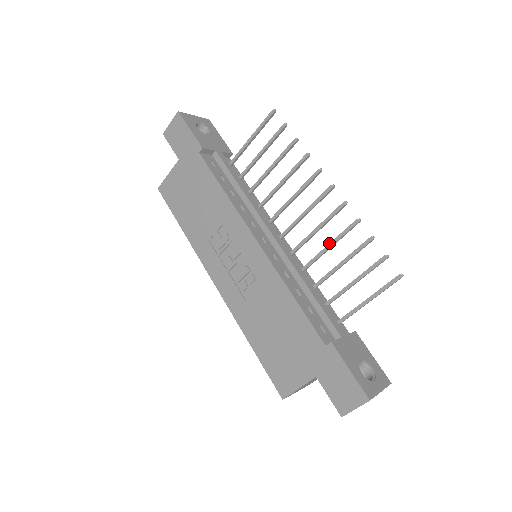
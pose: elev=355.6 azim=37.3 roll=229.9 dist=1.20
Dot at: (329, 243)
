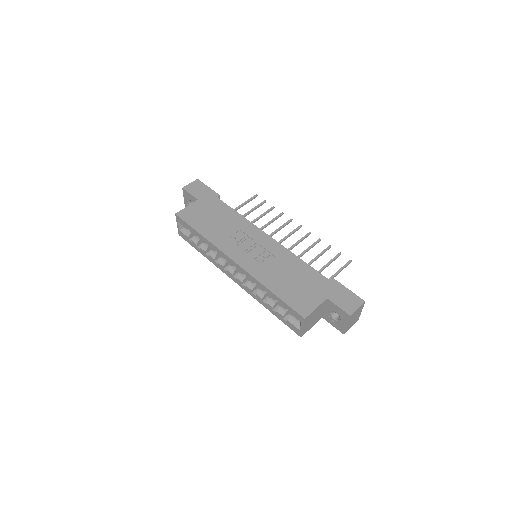
Dot at: (305, 250)
